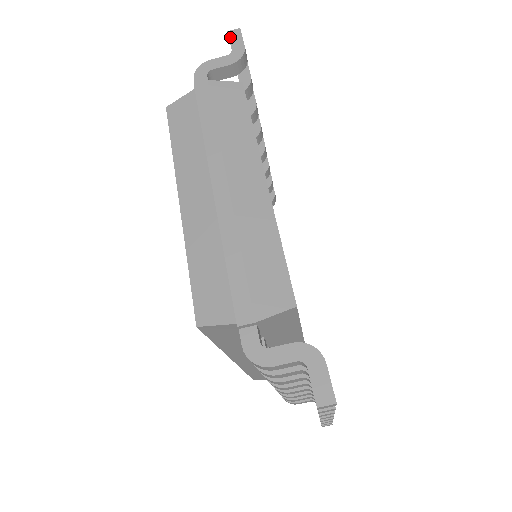
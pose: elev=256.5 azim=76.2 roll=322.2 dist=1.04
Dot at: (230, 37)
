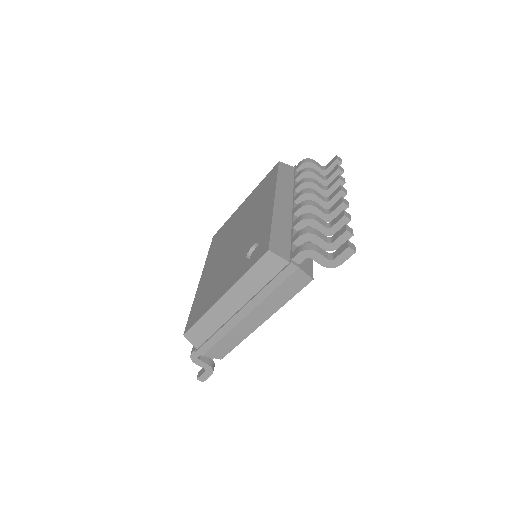
Dot at: (344, 252)
